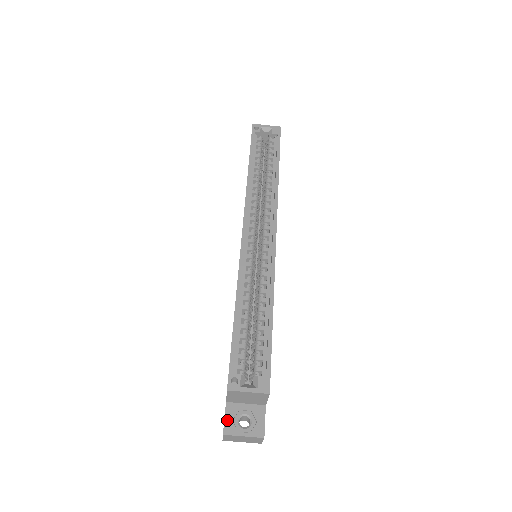
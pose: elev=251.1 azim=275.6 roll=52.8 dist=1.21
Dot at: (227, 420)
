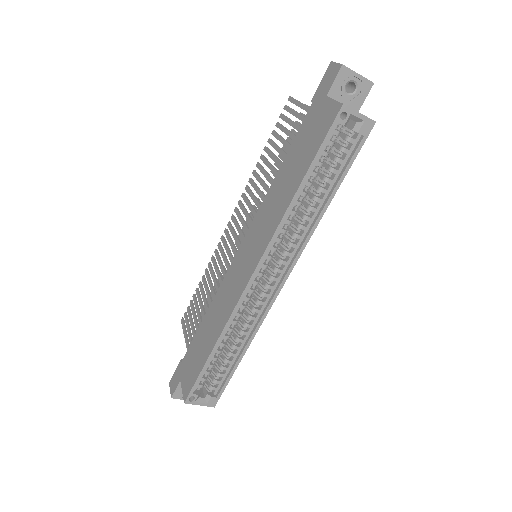
Dot at: (177, 391)
